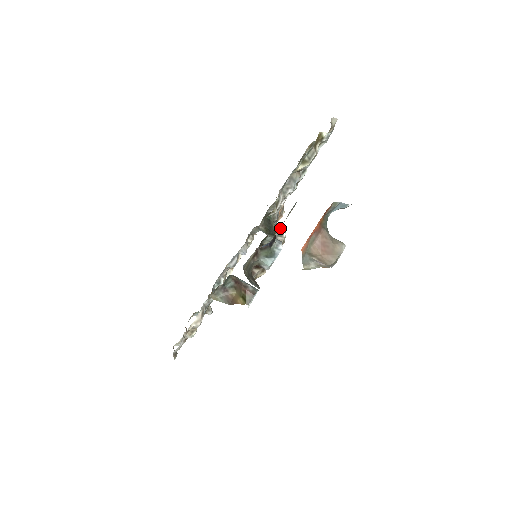
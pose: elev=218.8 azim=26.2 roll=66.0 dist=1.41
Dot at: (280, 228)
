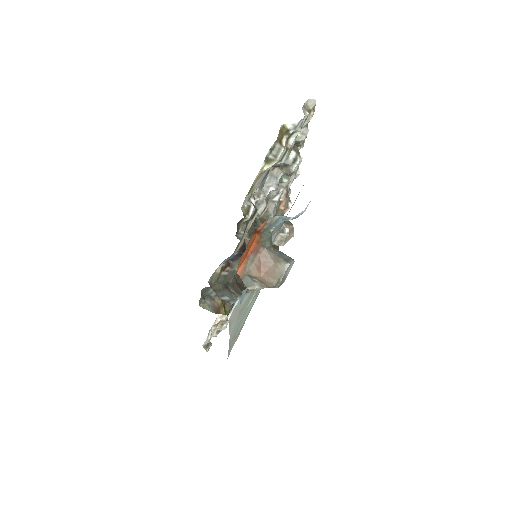
Dot at: occluded
